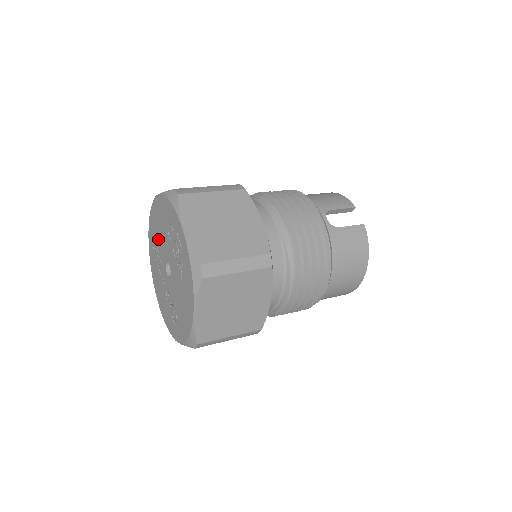
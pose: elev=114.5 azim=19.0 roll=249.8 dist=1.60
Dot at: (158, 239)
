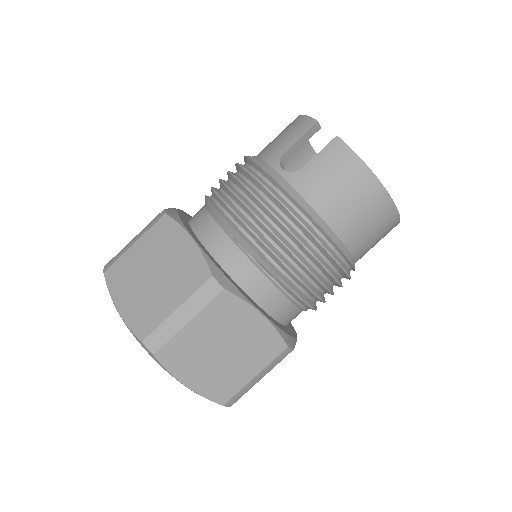
Dot at: occluded
